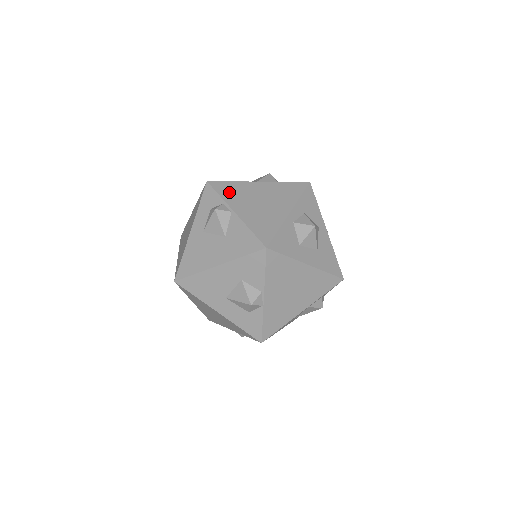
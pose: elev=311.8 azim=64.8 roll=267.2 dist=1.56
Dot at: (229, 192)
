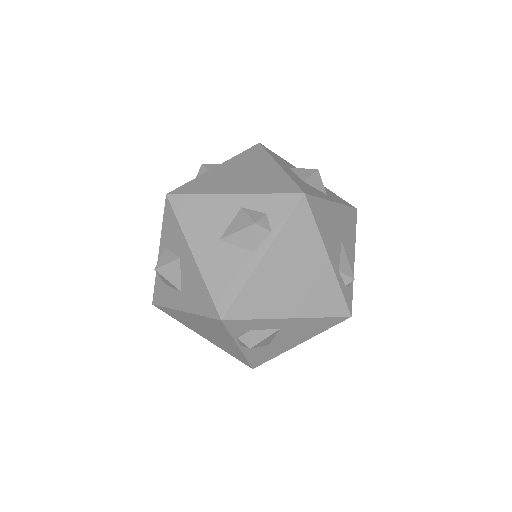
Dot at: occluded
